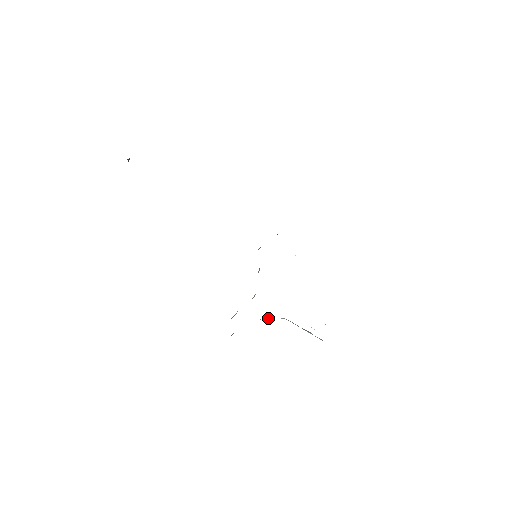
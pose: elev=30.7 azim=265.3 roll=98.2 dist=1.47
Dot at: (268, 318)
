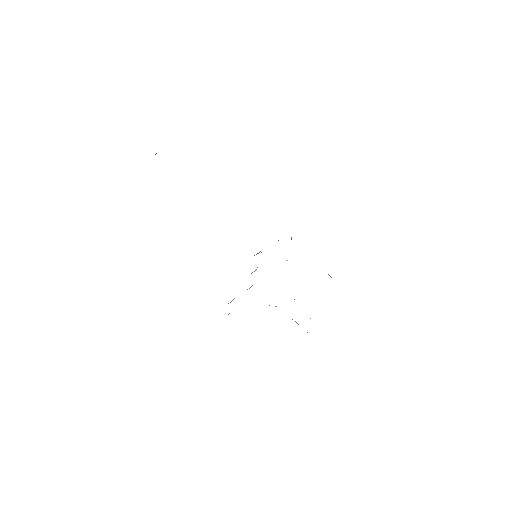
Dot at: occluded
